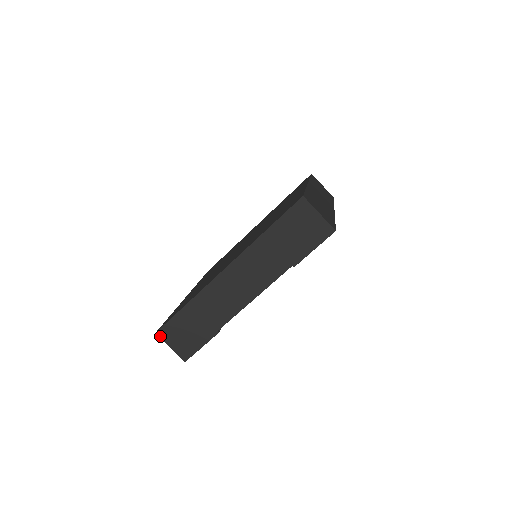
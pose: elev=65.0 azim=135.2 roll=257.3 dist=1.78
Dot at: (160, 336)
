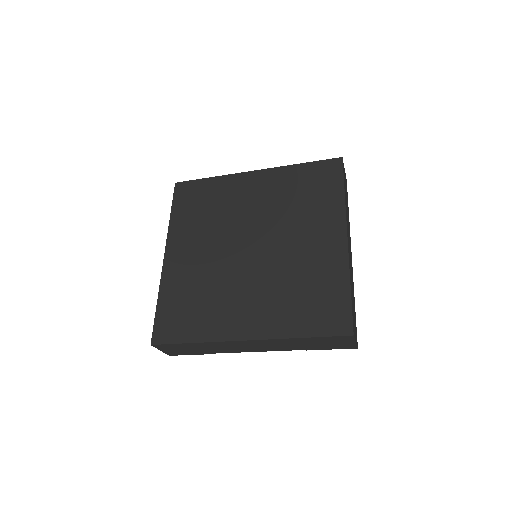
Dot at: (154, 346)
